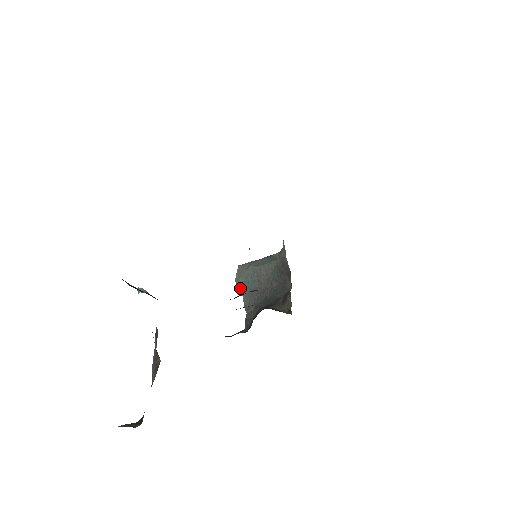
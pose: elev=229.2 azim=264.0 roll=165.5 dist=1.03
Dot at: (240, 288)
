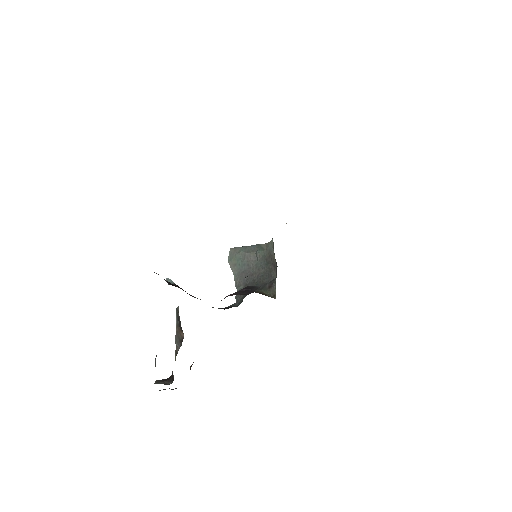
Dot at: (232, 268)
